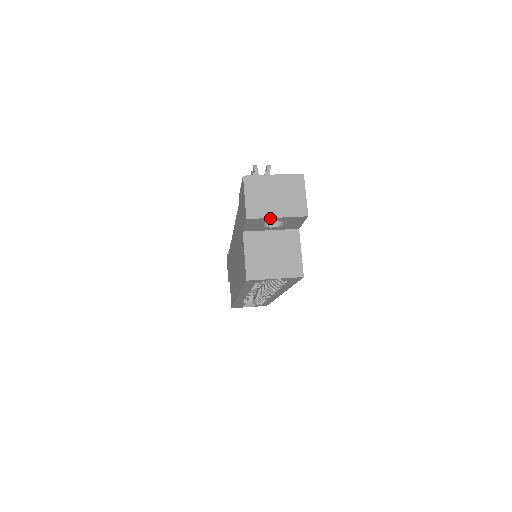
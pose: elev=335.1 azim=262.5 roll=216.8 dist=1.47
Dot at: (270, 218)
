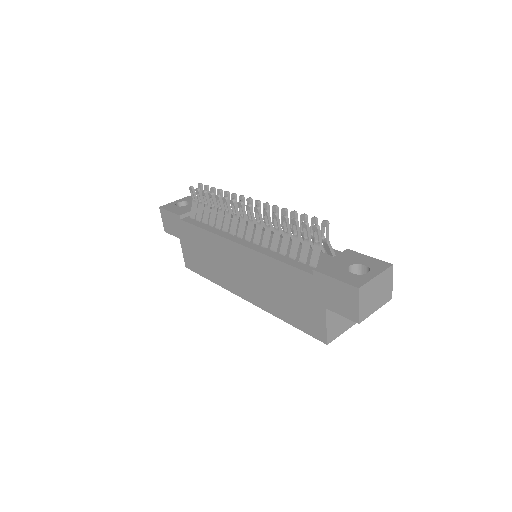
Dot at: (371, 313)
